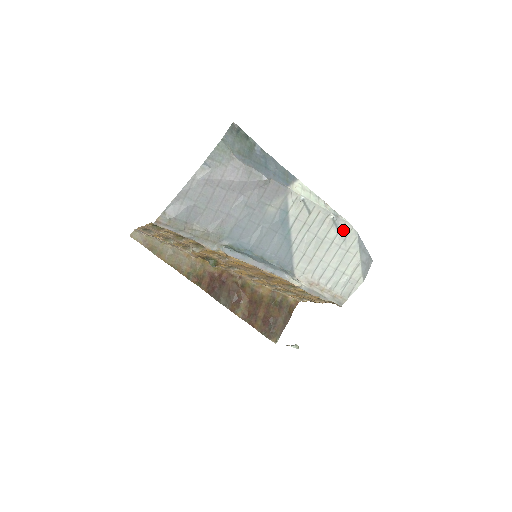
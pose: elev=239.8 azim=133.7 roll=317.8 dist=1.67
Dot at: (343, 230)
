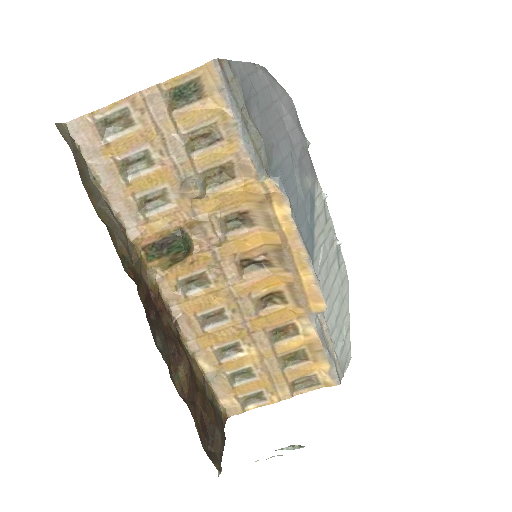
Dot at: (342, 269)
